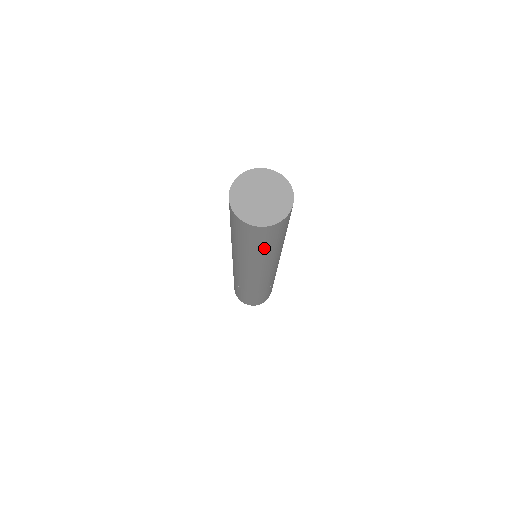
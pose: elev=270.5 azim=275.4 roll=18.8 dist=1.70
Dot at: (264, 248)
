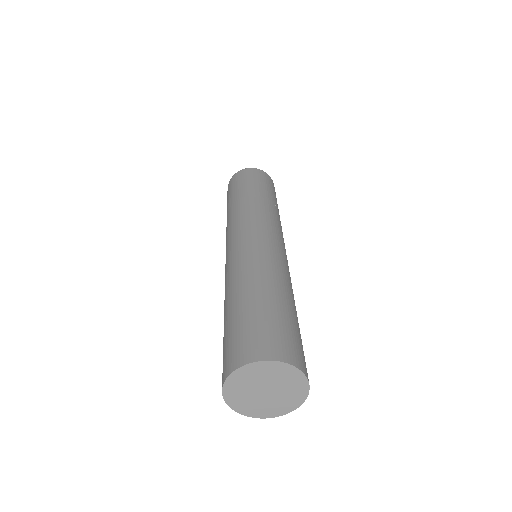
Dot at: occluded
